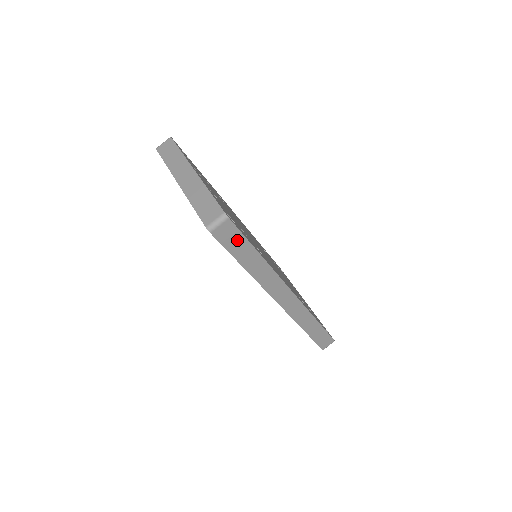
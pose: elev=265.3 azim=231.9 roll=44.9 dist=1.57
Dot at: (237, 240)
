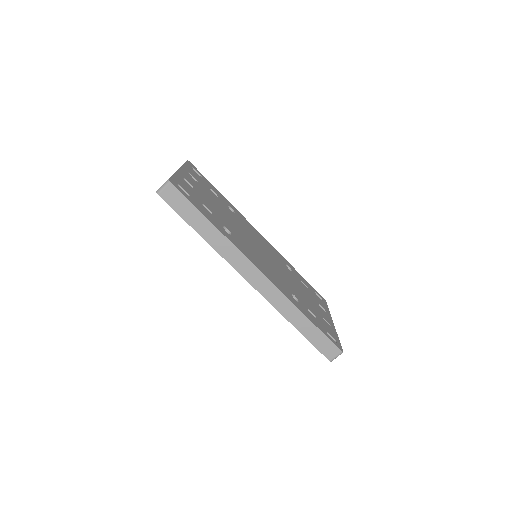
Dot at: (184, 205)
